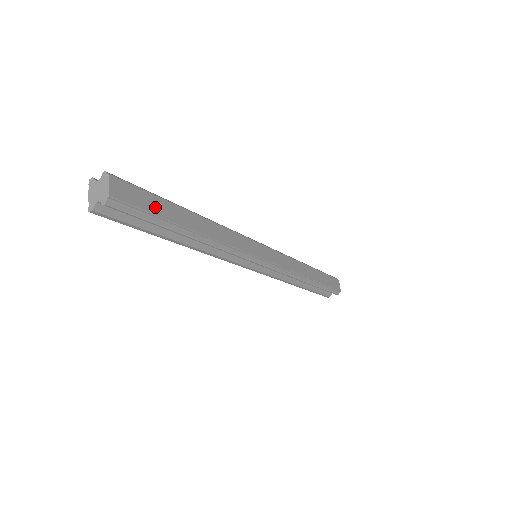
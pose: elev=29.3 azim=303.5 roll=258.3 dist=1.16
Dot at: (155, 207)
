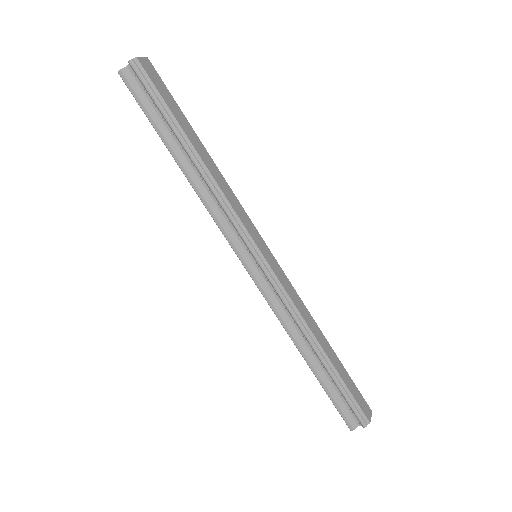
Dot at: (169, 101)
